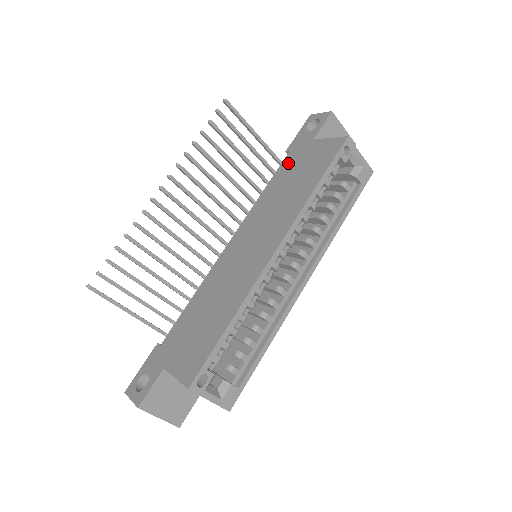
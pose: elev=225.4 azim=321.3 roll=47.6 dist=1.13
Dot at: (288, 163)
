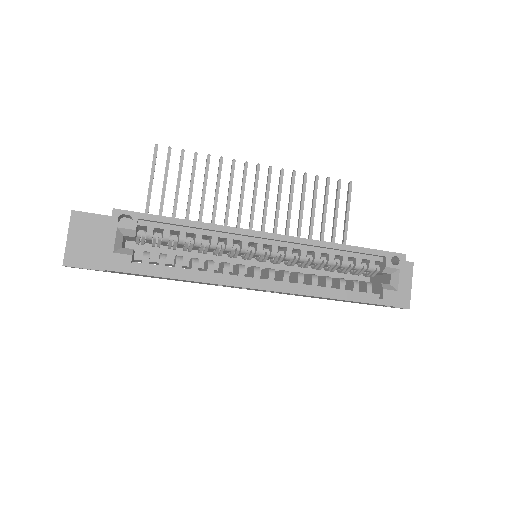
Dot at: occluded
